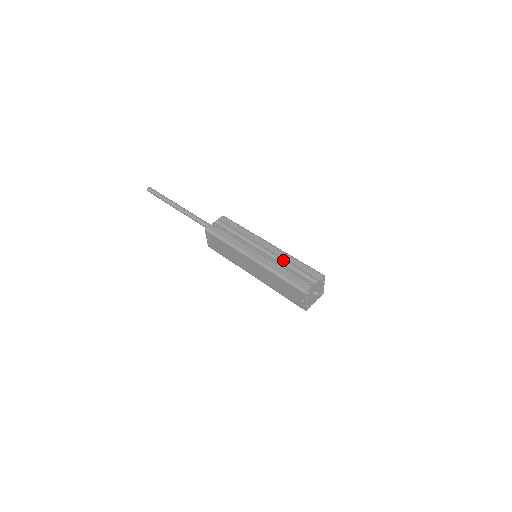
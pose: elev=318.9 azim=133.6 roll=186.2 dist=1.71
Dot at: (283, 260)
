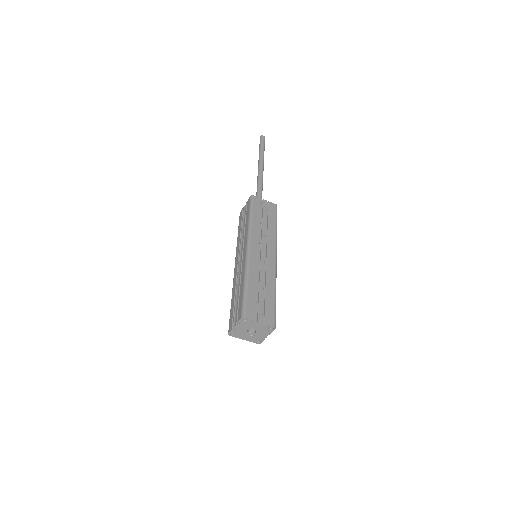
Dot at: (239, 280)
